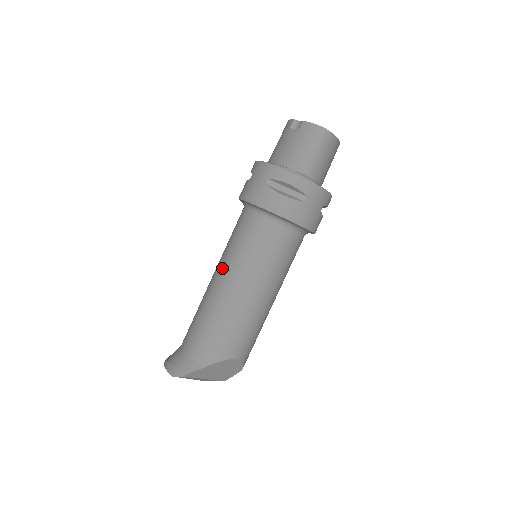
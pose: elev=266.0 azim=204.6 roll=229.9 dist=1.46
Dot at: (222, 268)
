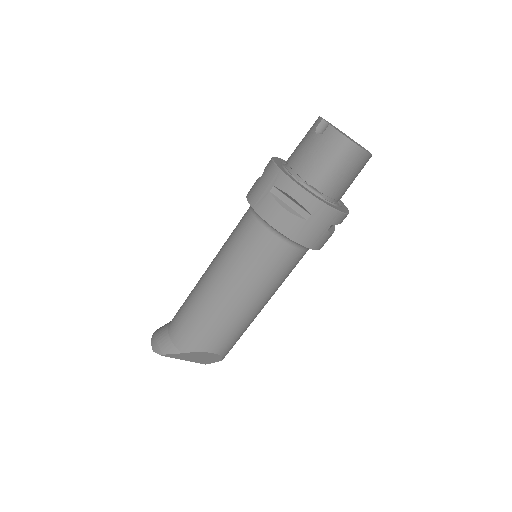
Dot at: (215, 263)
